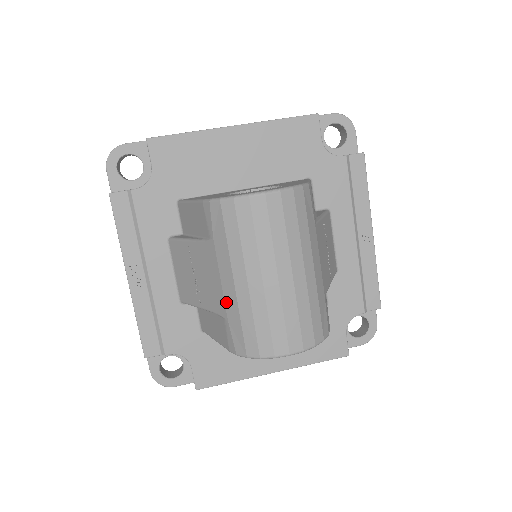
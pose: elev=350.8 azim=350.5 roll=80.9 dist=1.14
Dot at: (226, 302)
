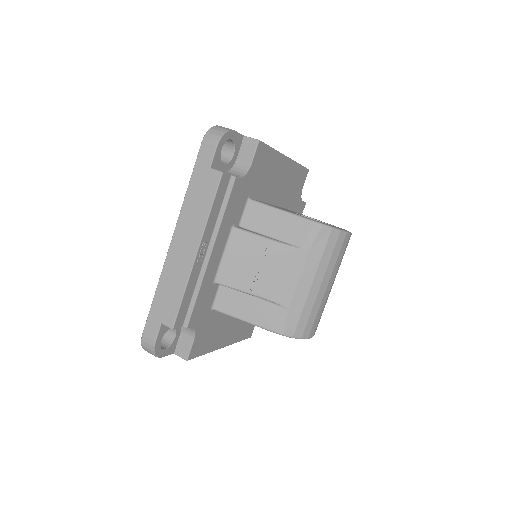
Dot at: (295, 296)
